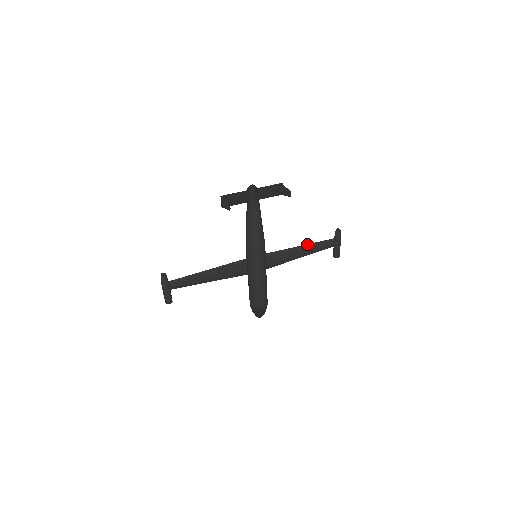
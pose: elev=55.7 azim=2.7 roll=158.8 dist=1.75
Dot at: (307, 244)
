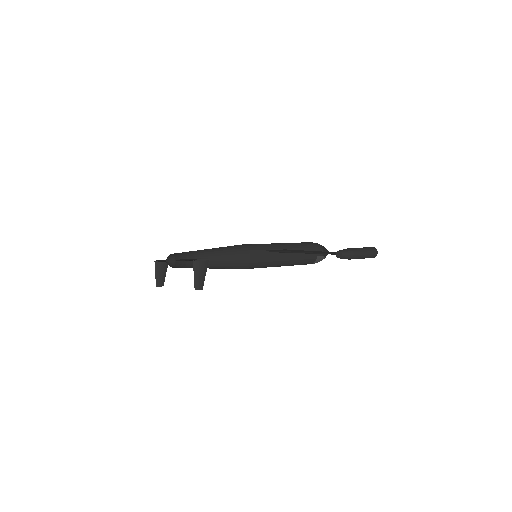
Dot at: (310, 252)
